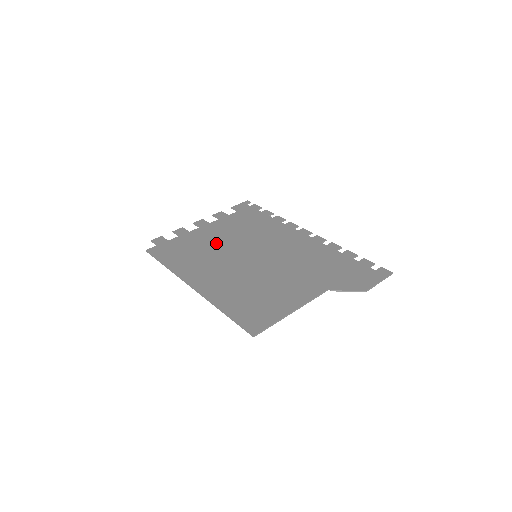
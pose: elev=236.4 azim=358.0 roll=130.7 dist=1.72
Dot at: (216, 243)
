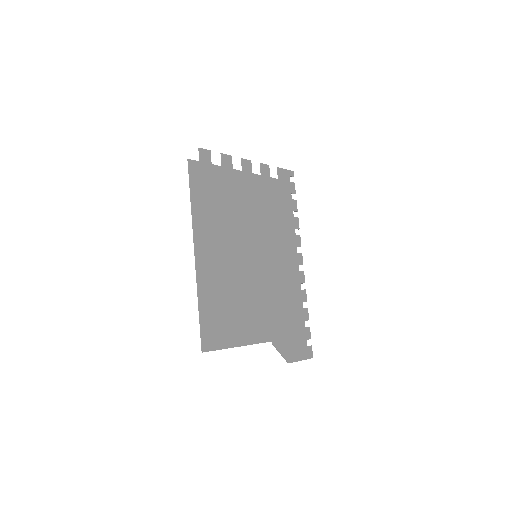
Dot at: (242, 209)
